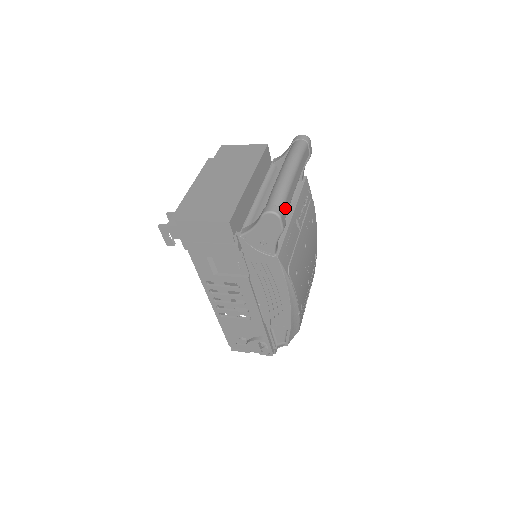
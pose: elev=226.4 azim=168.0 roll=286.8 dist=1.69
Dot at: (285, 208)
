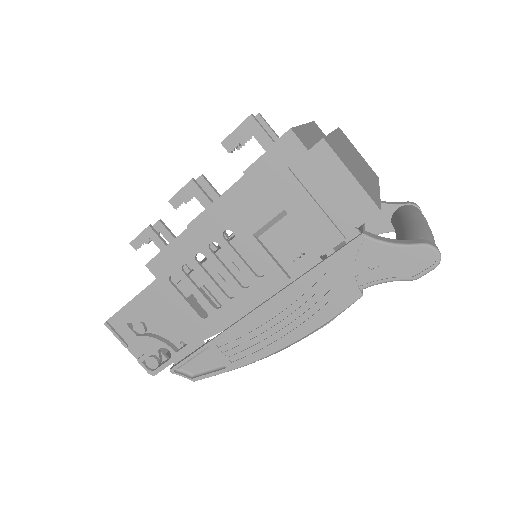
Dot at: occluded
